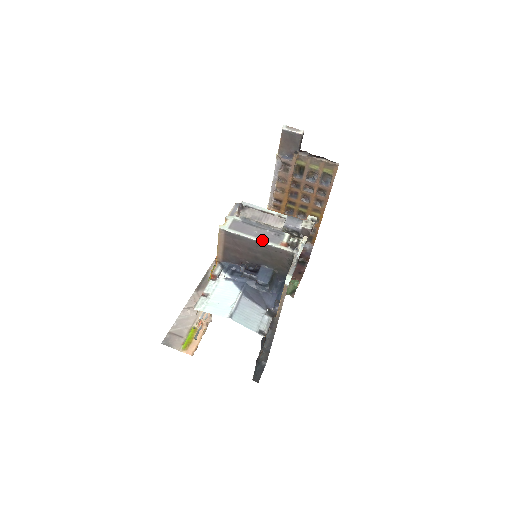
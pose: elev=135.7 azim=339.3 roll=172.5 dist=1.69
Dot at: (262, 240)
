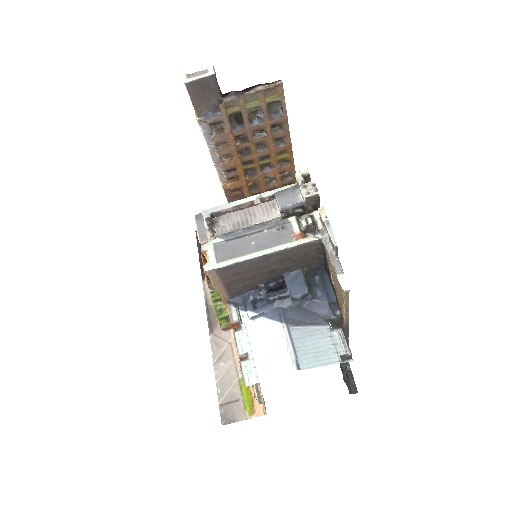
Dot at: (269, 249)
